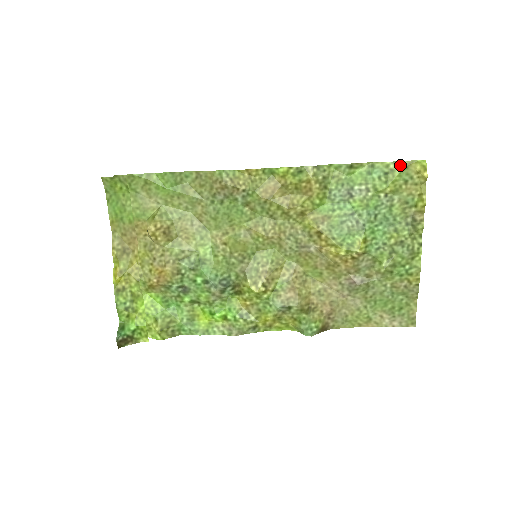
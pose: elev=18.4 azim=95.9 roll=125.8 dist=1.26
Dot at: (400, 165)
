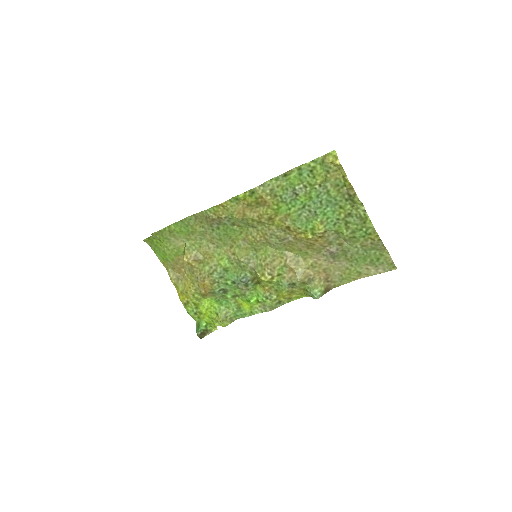
Dot at: (318, 161)
